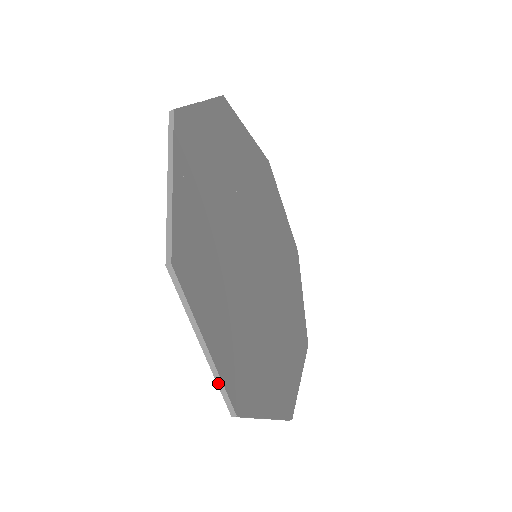
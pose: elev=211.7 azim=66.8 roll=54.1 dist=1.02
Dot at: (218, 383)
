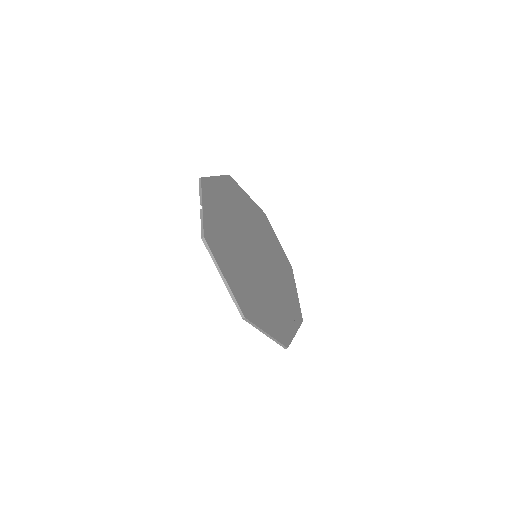
Dot at: (276, 342)
